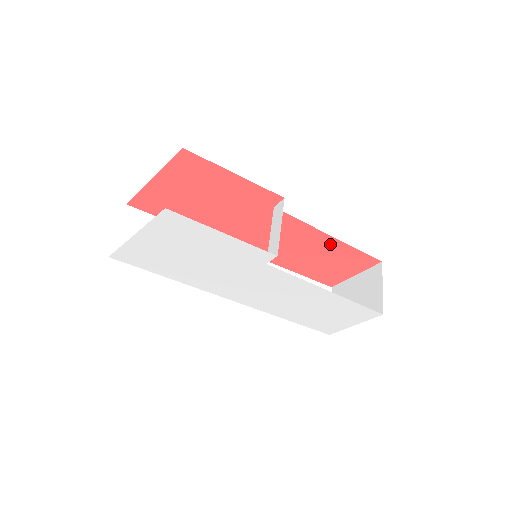
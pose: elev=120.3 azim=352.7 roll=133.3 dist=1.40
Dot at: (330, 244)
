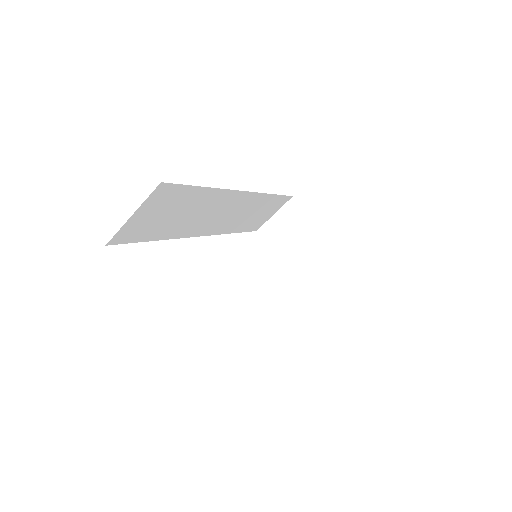
Dot at: occluded
